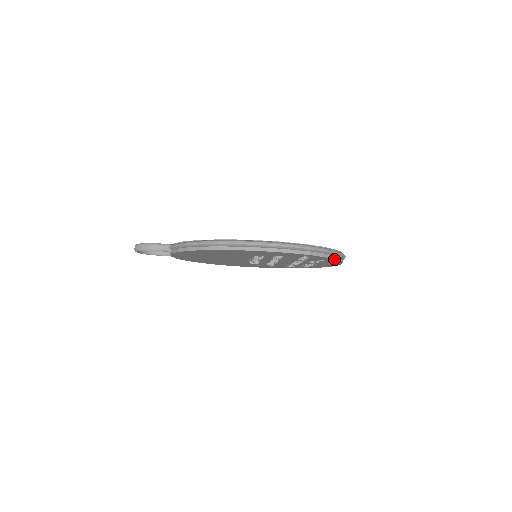
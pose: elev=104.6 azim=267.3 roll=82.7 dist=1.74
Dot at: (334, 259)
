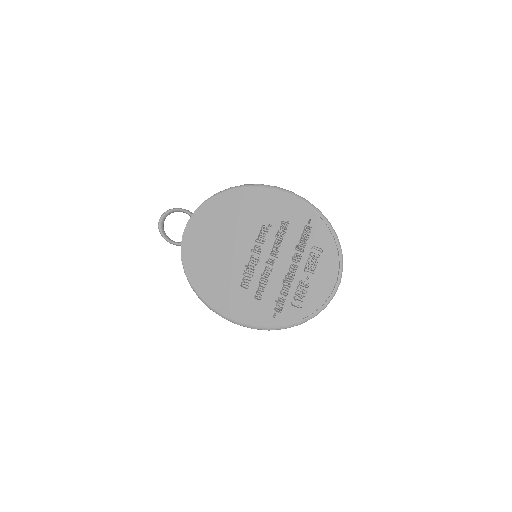
Dot at: (334, 241)
